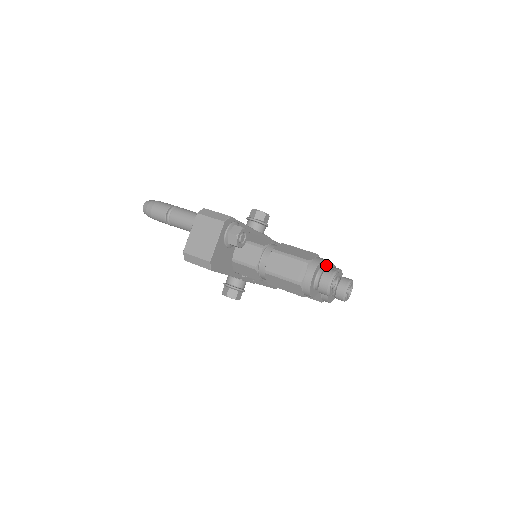
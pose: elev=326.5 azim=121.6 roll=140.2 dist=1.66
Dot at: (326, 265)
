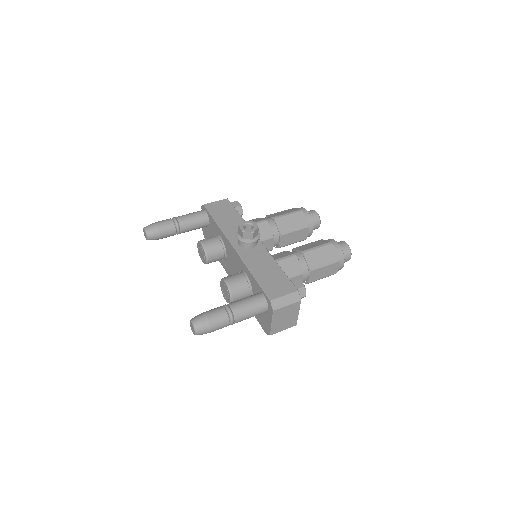
Dot at: (332, 240)
